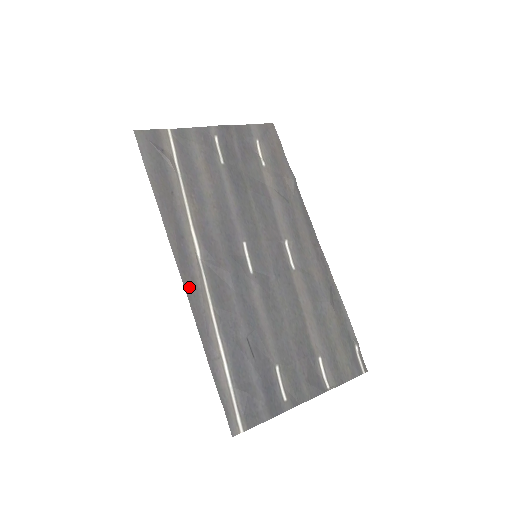
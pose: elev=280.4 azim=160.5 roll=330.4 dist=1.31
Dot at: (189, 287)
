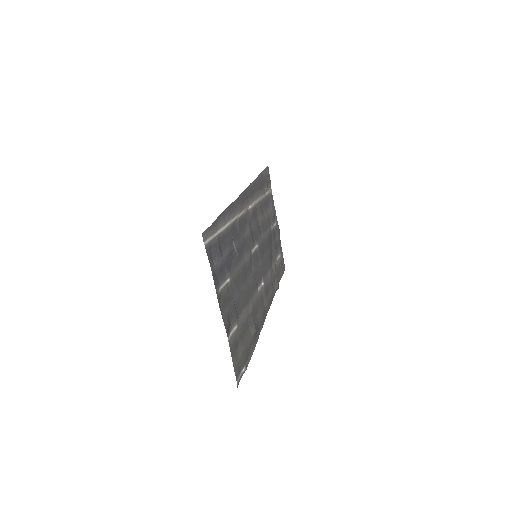
Dot at: (242, 197)
